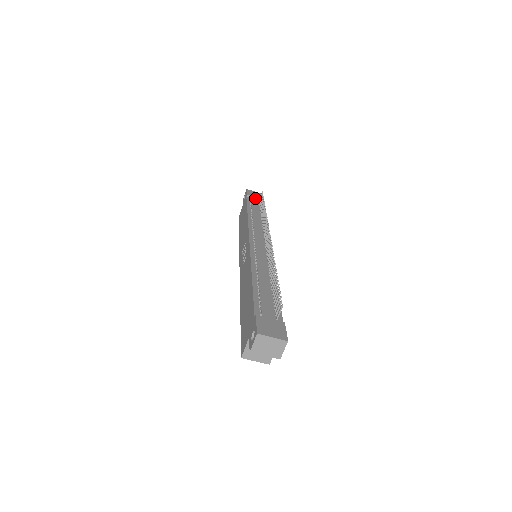
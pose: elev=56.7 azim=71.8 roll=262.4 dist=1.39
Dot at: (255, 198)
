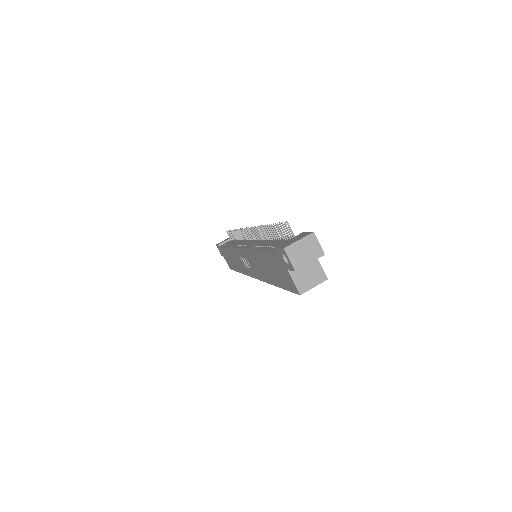
Dot at: (226, 242)
